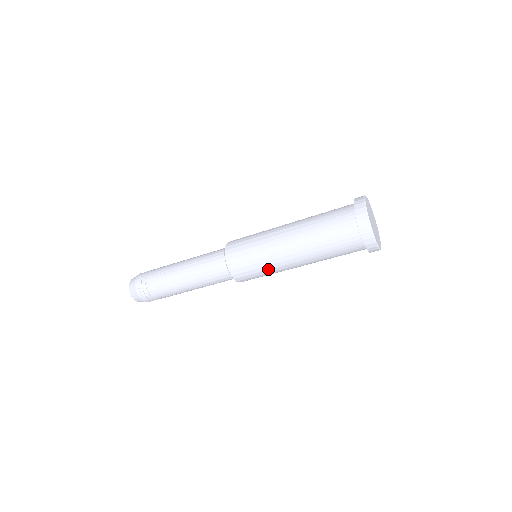
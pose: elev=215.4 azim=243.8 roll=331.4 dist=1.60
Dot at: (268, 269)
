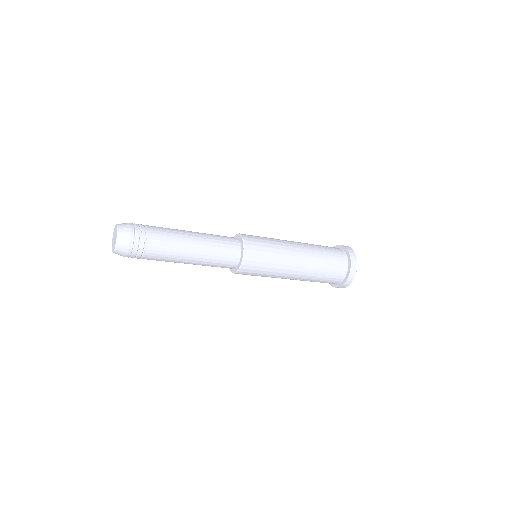
Dot at: (274, 267)
